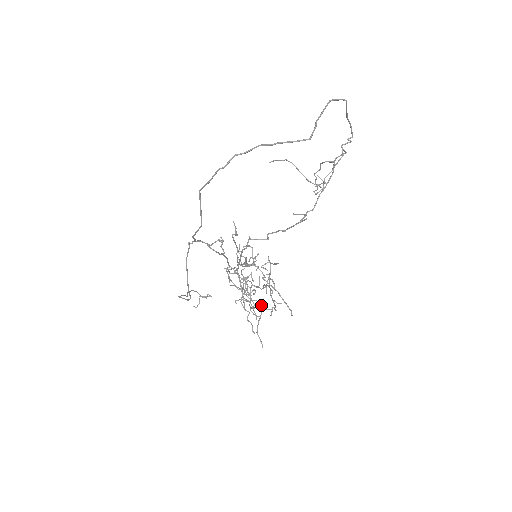
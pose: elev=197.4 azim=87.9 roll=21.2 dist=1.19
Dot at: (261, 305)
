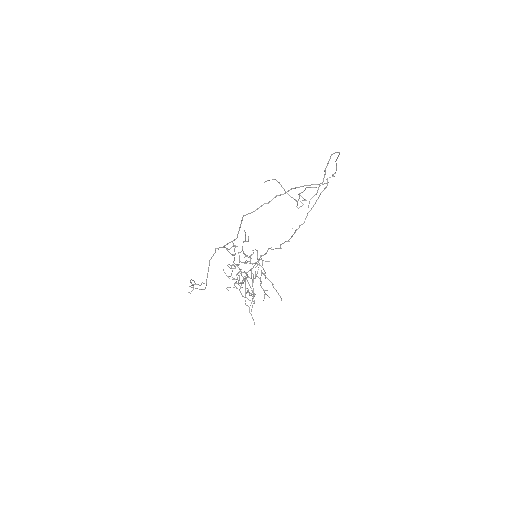
Dot at: occluded
